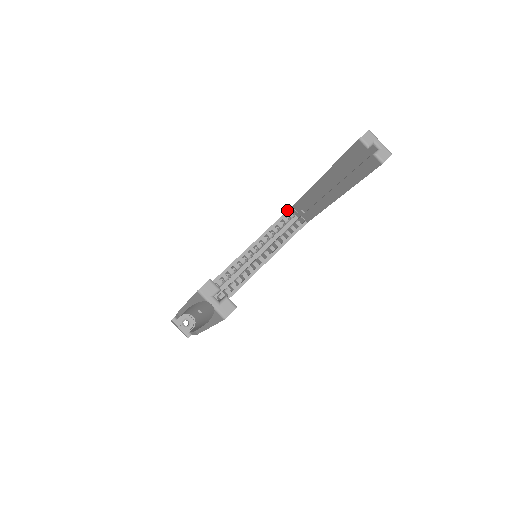
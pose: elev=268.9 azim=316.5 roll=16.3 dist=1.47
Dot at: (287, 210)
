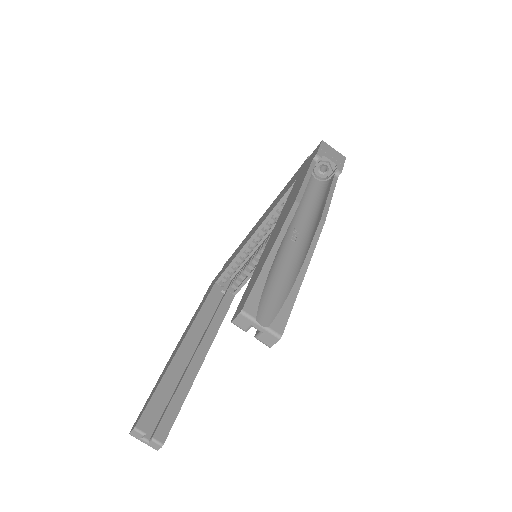
Dot at: occluded
